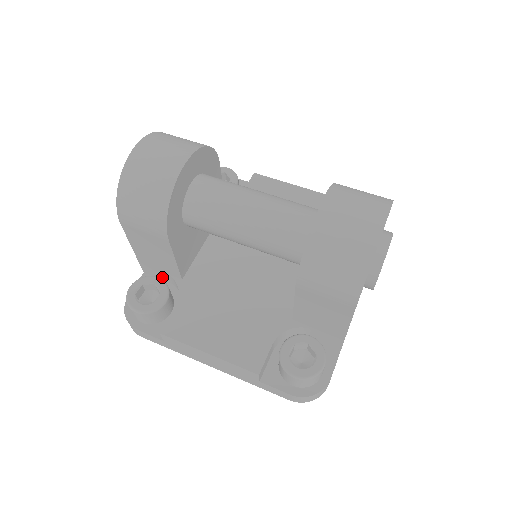
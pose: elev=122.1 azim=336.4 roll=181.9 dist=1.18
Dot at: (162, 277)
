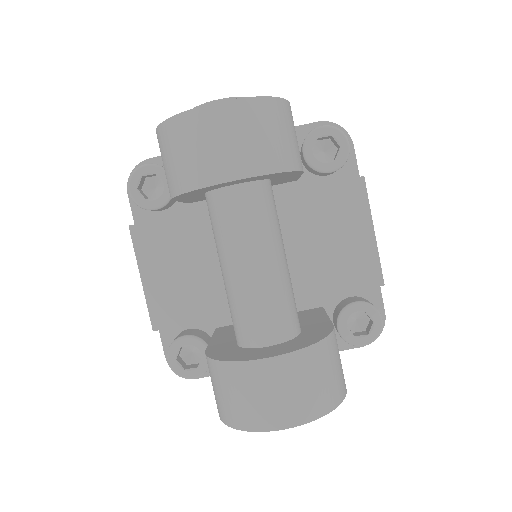
Dot at: occluded
